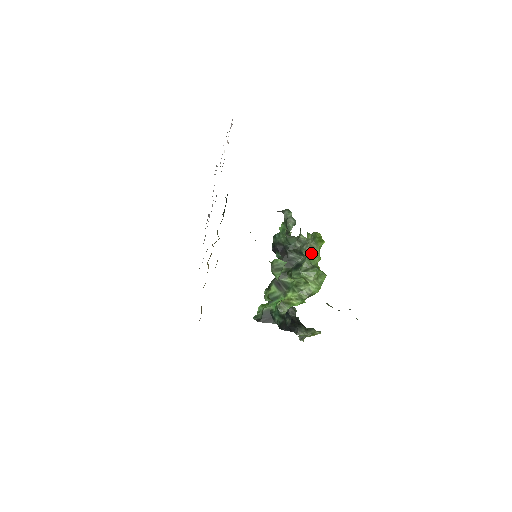
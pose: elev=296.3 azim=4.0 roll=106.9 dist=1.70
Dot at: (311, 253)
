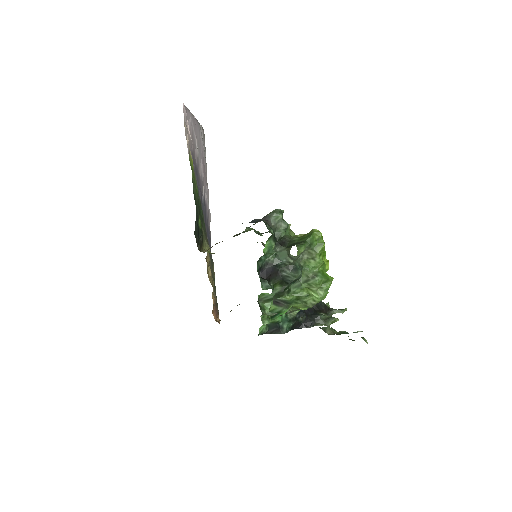
Dot at: (310, 260)
